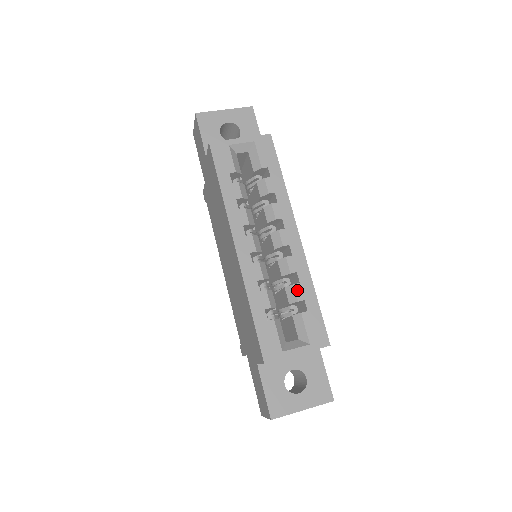
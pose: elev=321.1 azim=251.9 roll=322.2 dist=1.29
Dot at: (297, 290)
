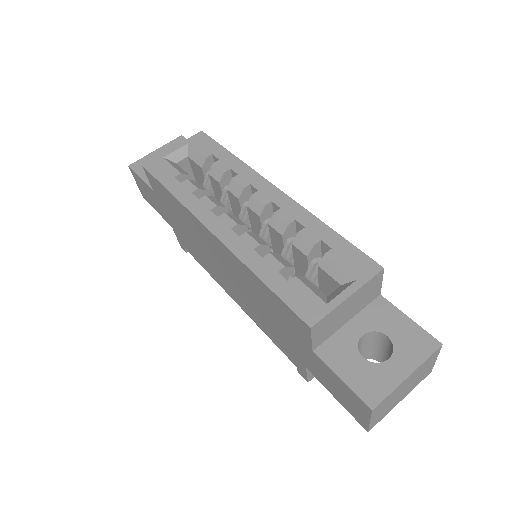
Dot at: (306, 235)
